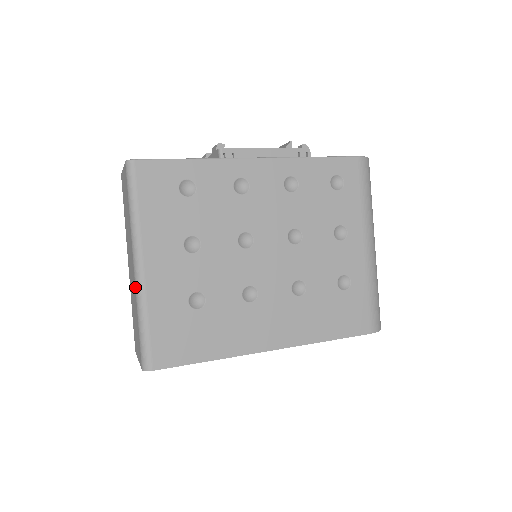
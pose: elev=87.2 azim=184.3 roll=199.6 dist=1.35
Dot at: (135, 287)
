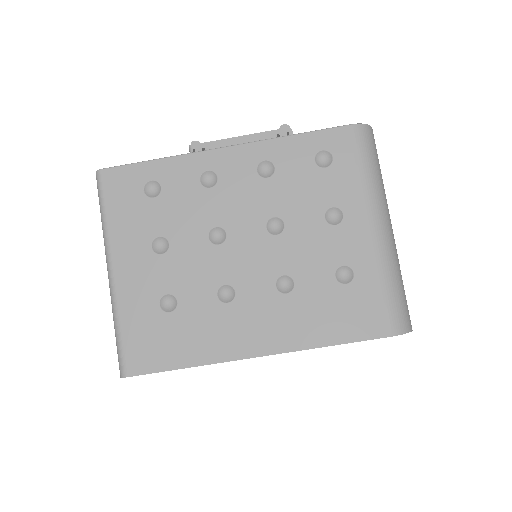
Dot at: (110, 293)
